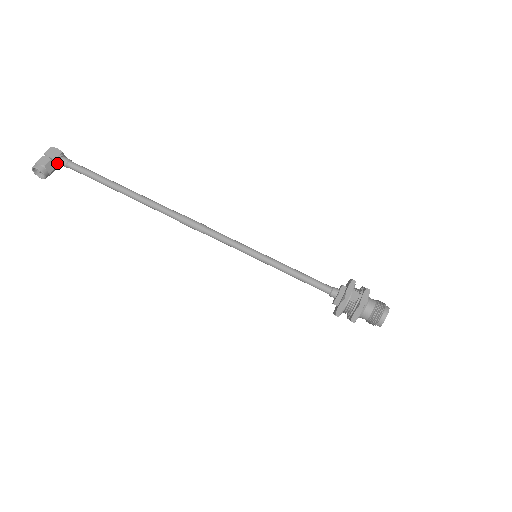
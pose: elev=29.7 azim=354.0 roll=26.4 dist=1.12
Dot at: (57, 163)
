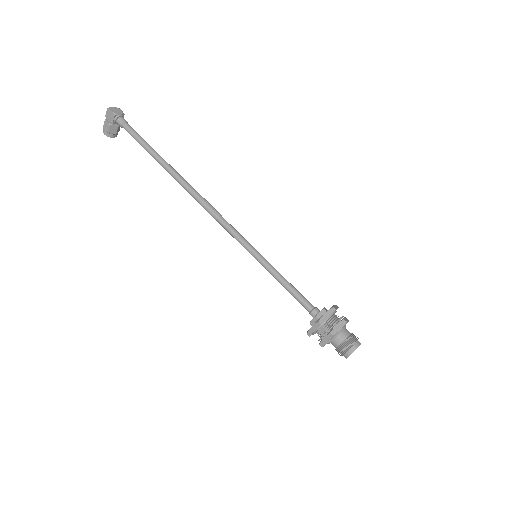
Dot at: (117, 124)
